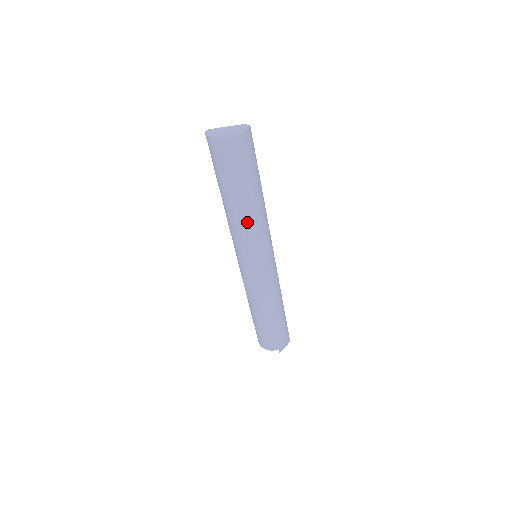
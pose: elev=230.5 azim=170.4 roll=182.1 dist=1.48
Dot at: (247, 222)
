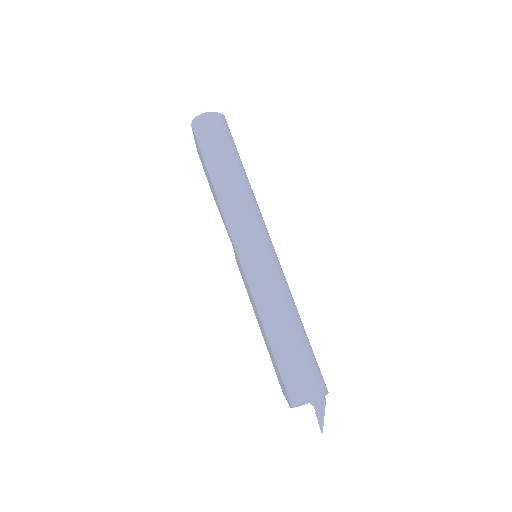
Dot at: (249, 192)
